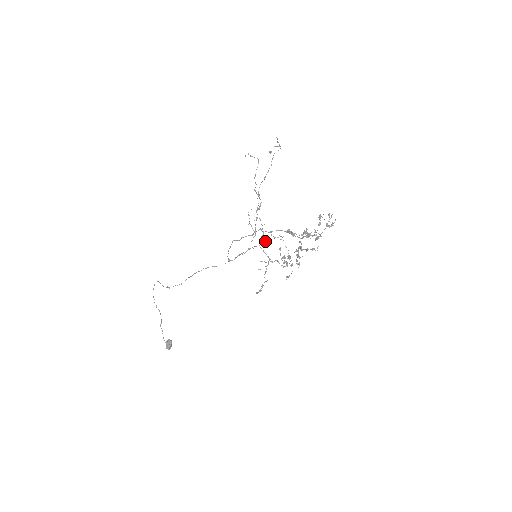
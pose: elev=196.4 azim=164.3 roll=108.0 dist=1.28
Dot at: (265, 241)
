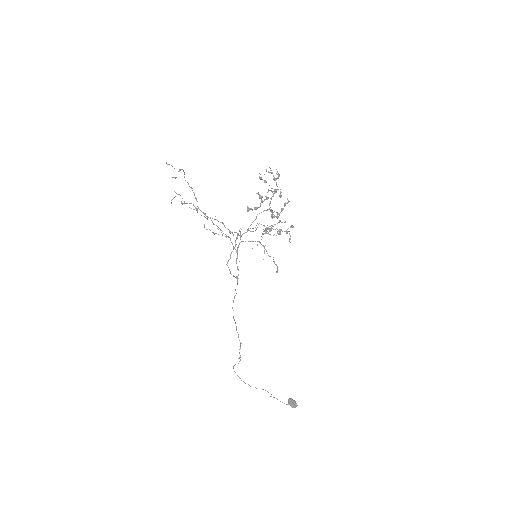
Dot at: (240, 233)
